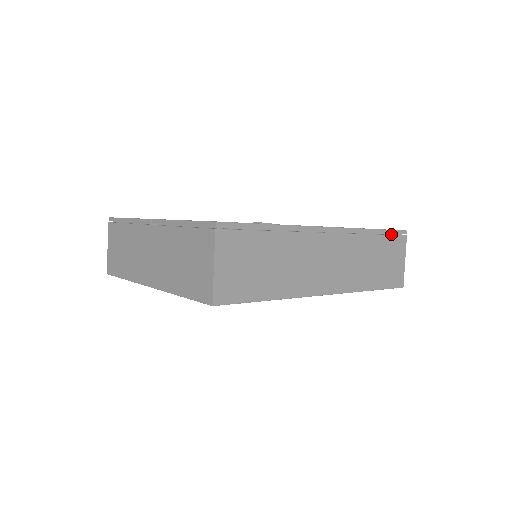
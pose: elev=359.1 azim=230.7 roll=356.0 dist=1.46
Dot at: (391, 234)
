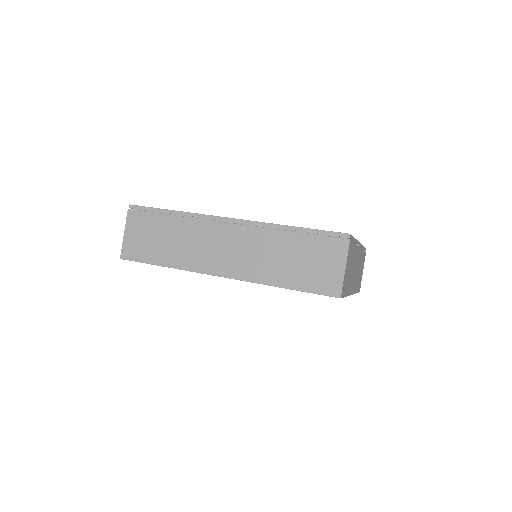
Dot at: (327, 236)
